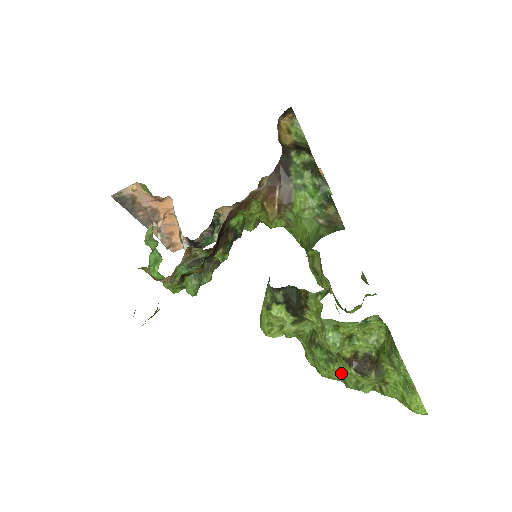
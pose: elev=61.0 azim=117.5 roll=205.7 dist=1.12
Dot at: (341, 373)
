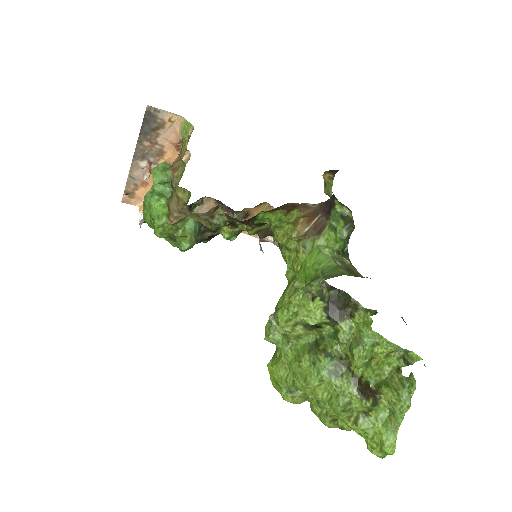
Dot at: (339, 389)
